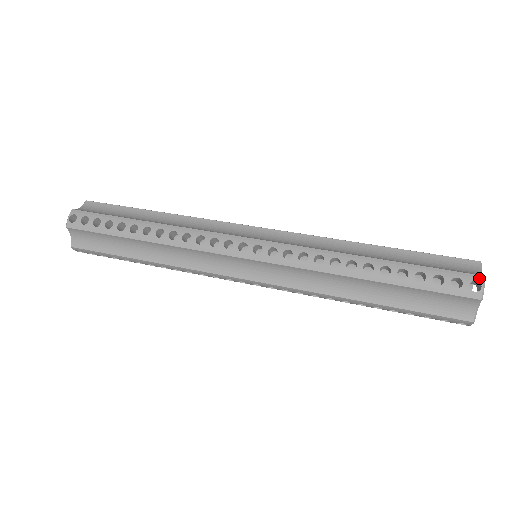
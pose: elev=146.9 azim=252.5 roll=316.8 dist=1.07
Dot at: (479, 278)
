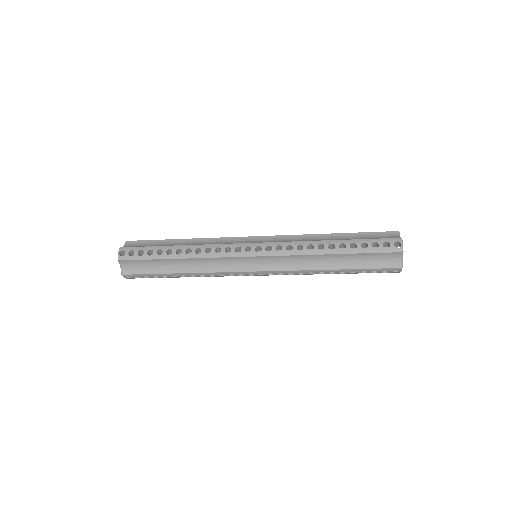
Dot at: (399, 240)
